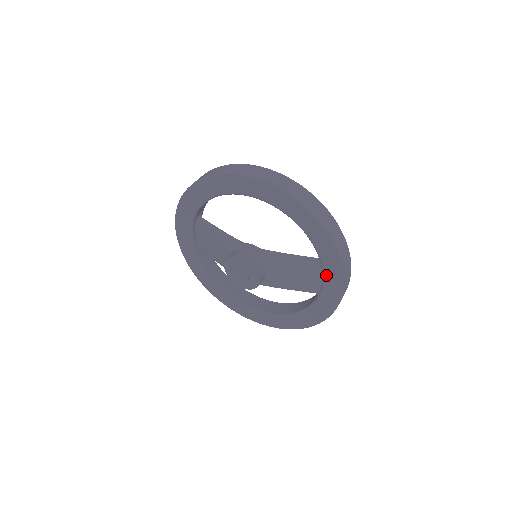
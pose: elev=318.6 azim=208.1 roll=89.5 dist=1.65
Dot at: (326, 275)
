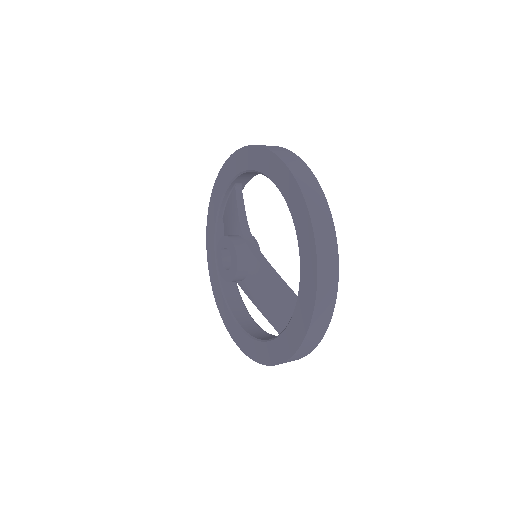
Dot at: (293, 321)
